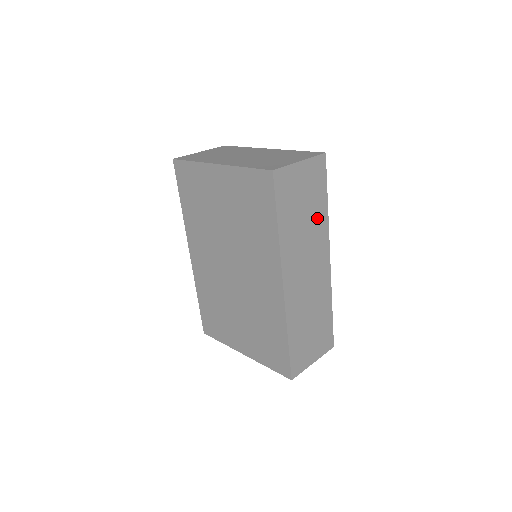
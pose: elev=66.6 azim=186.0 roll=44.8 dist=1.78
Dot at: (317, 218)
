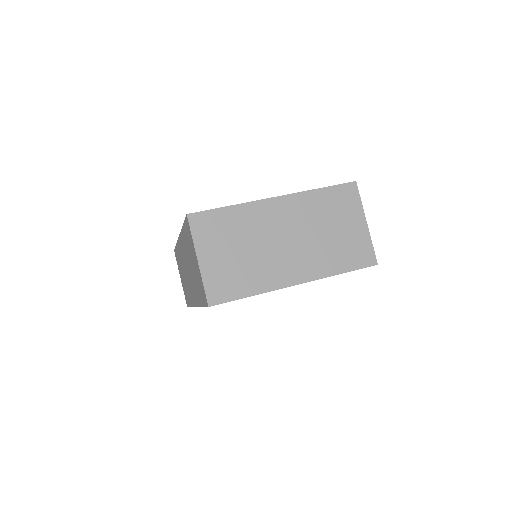
Dot at: occluded
